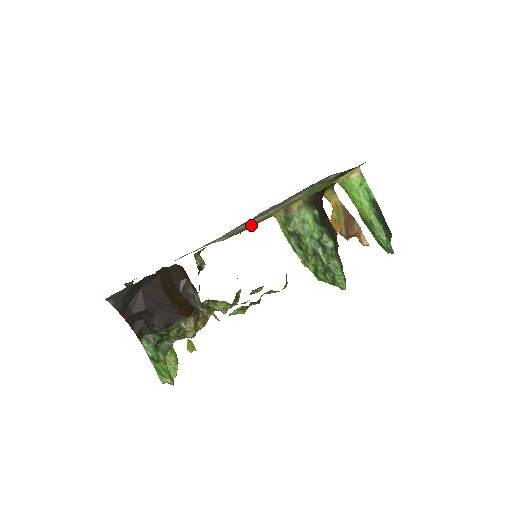
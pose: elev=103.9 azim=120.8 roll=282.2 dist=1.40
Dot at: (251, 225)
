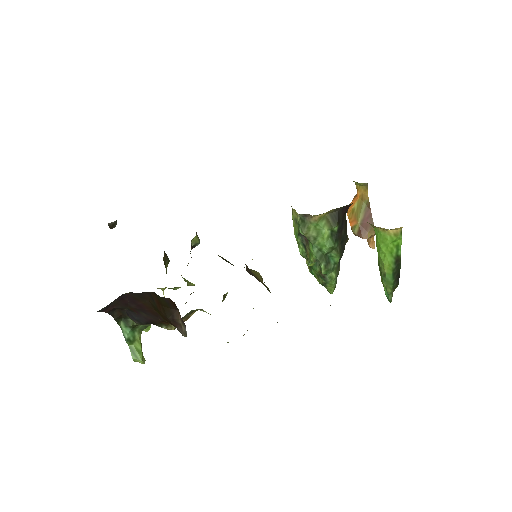
Dot at: occluded
